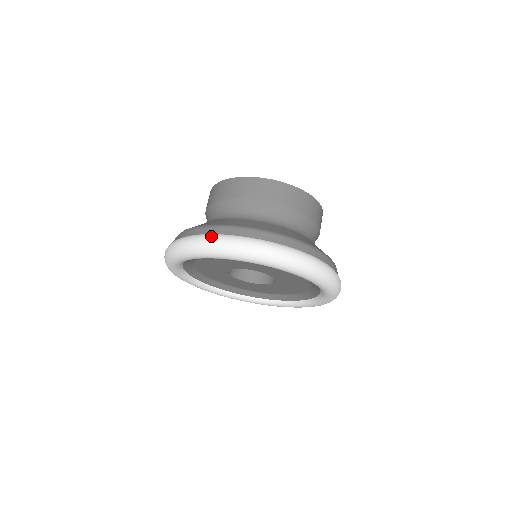
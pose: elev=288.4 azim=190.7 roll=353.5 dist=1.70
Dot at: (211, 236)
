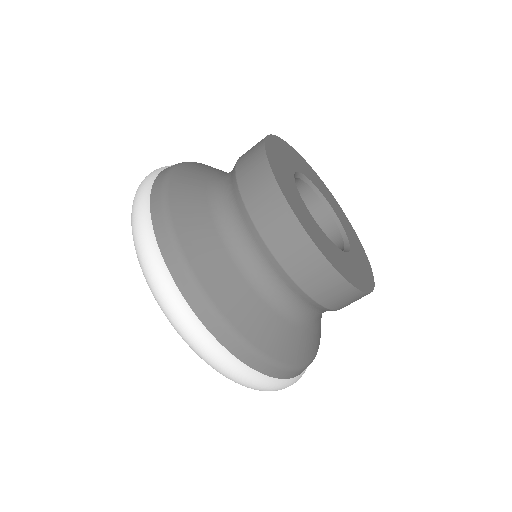
Dot at: (143, 198)
